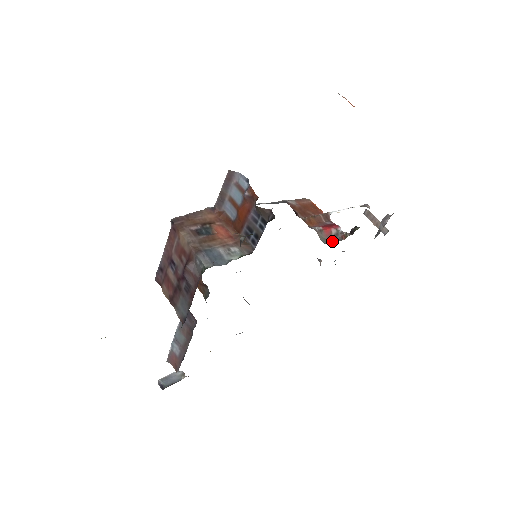
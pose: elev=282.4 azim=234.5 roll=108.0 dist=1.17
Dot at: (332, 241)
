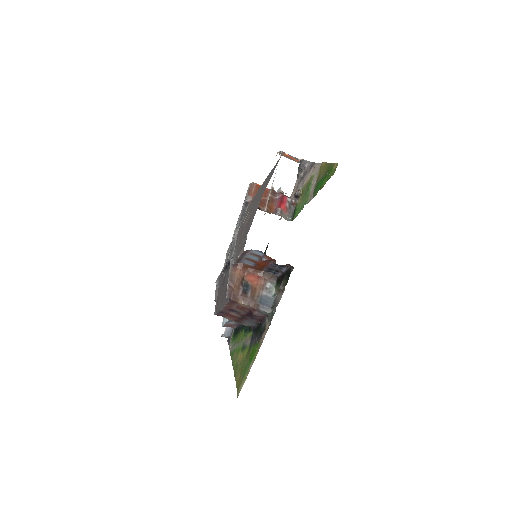
Dot at: (291, 214)
